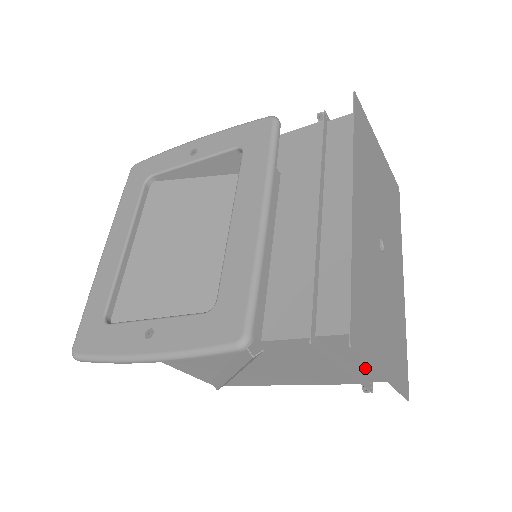
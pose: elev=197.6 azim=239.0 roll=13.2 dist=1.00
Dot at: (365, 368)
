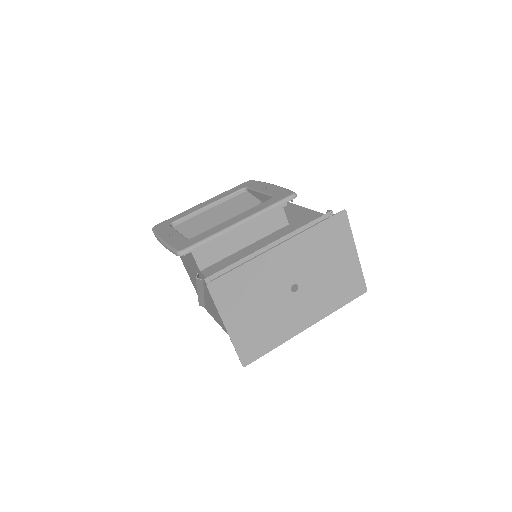
Dot at: occluded
